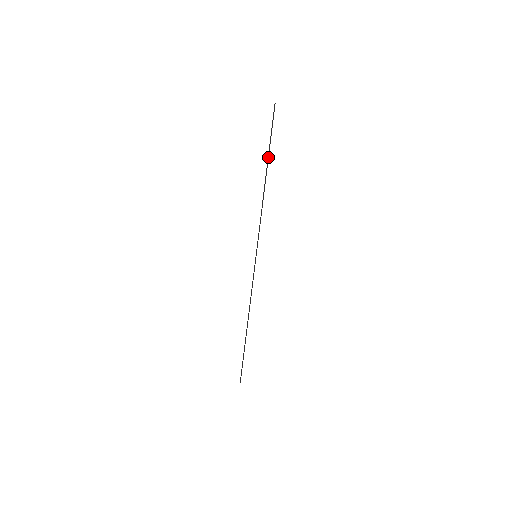
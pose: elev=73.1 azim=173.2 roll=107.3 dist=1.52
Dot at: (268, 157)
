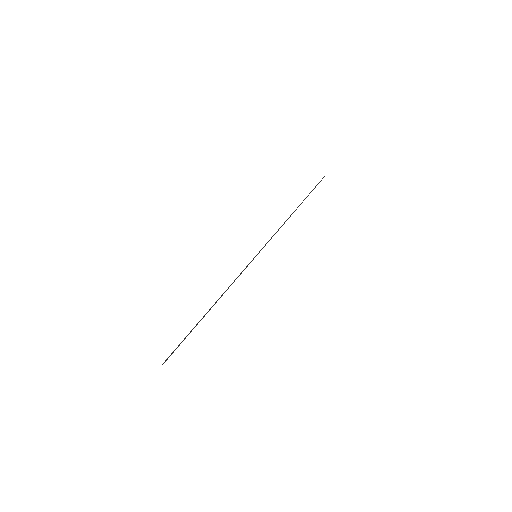
Dot at: occluded
